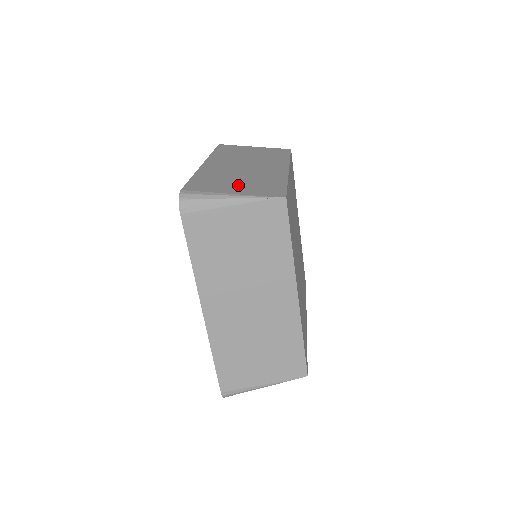
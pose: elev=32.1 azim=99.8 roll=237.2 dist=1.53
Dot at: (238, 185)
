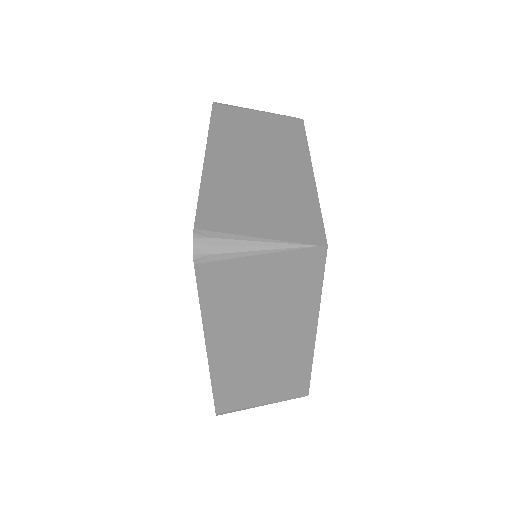
Dot at: occluded
